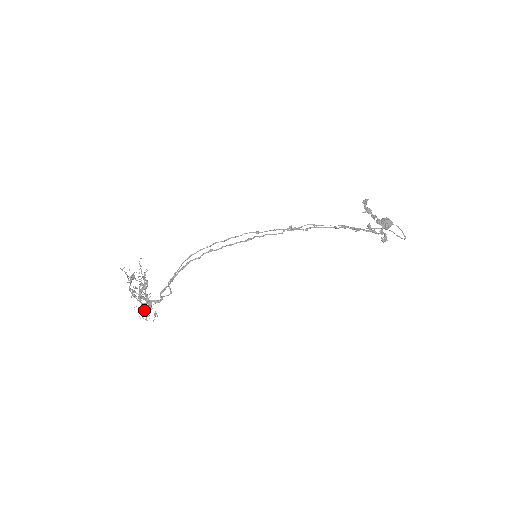
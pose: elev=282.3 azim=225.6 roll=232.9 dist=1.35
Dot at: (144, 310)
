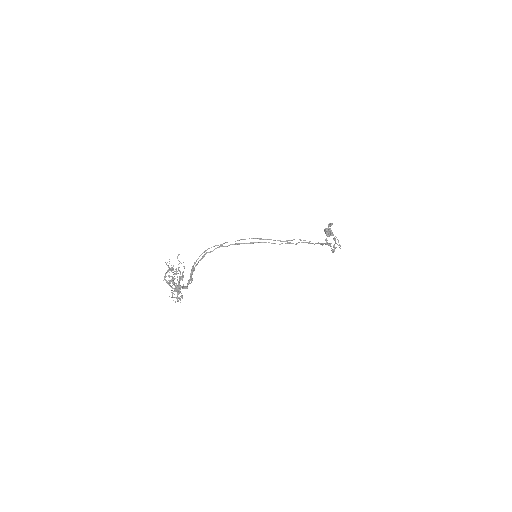
Dot at: (171, 292)
